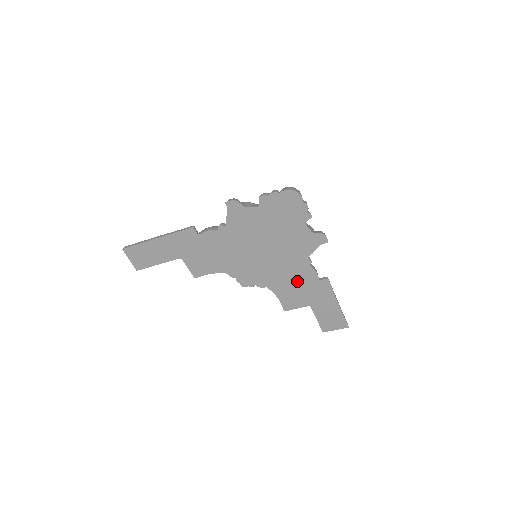
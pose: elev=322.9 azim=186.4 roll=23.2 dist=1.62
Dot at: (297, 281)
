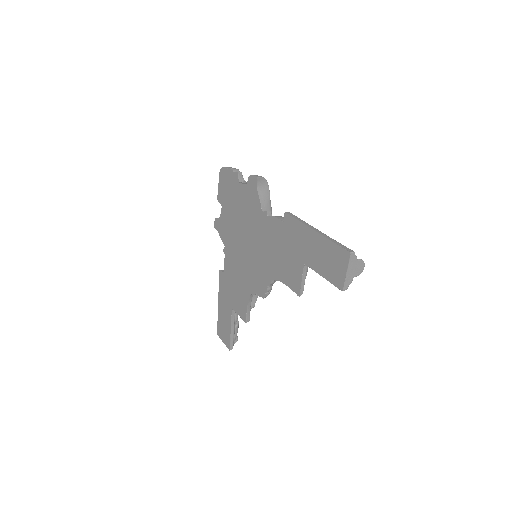
Dot at: (277, 245)
